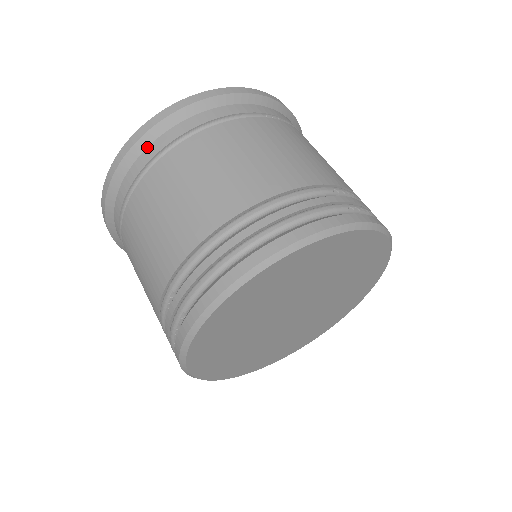
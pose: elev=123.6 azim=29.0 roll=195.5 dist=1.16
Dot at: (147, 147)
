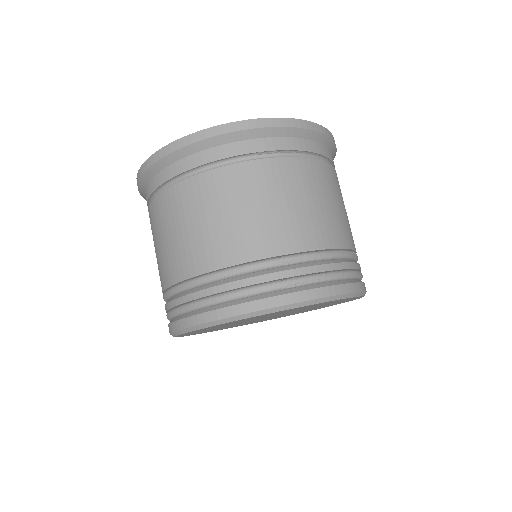
Dot at: (154, 176)
